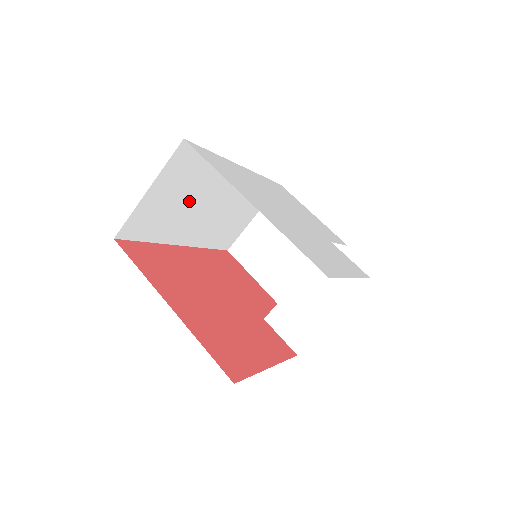
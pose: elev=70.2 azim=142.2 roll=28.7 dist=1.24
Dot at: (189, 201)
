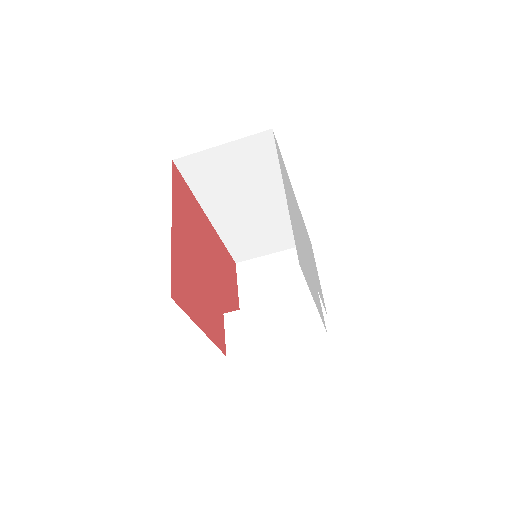
Dot at: (241, 185)
